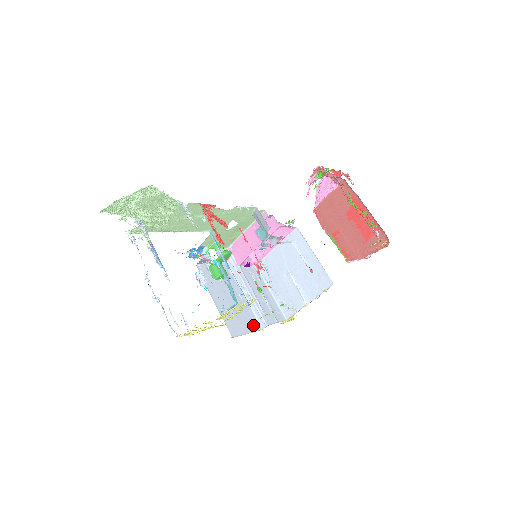
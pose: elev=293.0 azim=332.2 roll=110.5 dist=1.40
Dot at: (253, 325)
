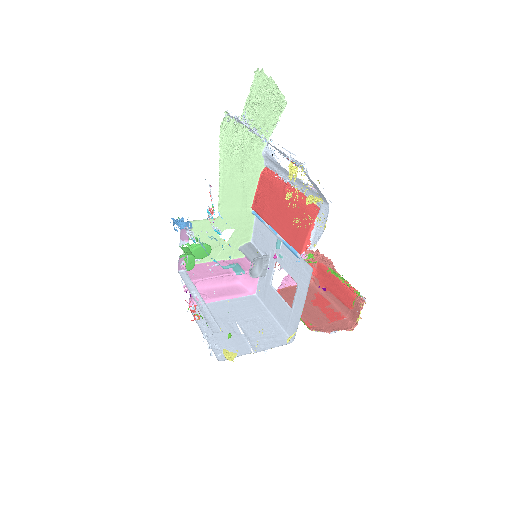
Dot at: occluded
